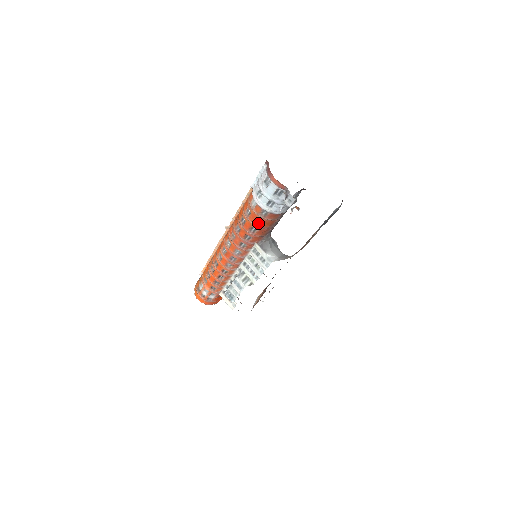
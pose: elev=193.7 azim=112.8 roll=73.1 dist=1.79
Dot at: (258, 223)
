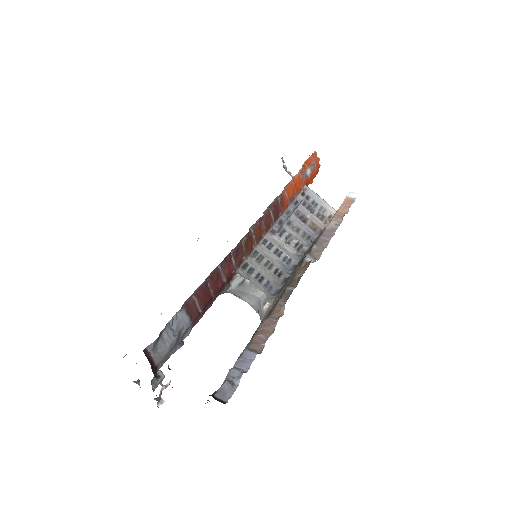
Dot at: occluded
